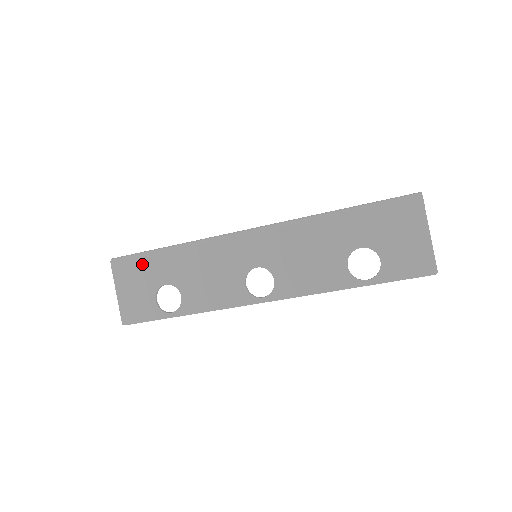
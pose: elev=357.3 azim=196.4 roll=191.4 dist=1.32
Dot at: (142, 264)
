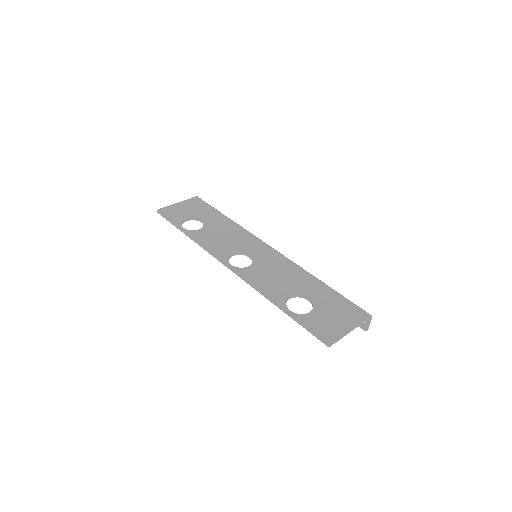
Dot at: (207, 208)
